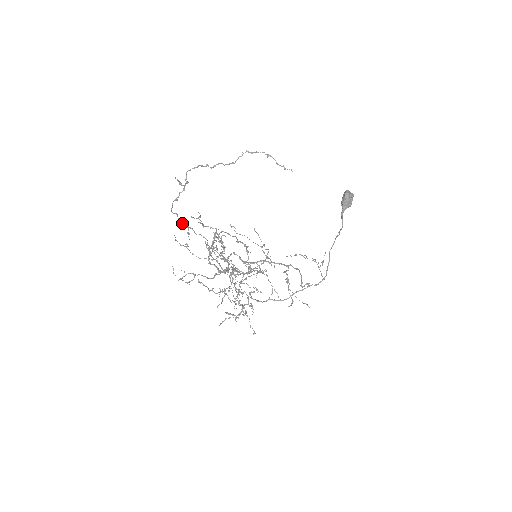
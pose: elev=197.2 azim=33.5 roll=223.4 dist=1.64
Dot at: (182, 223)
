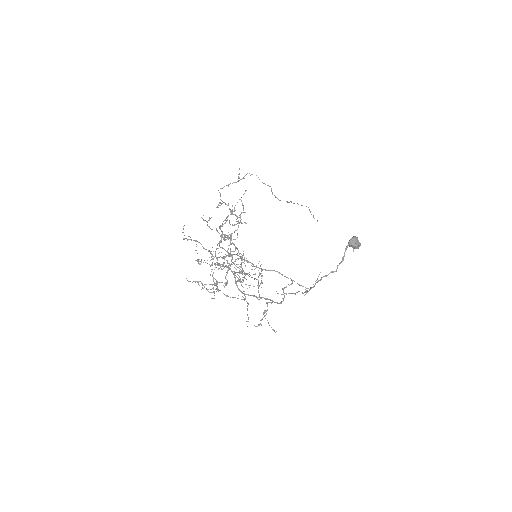
Dot at: (220, 199)
